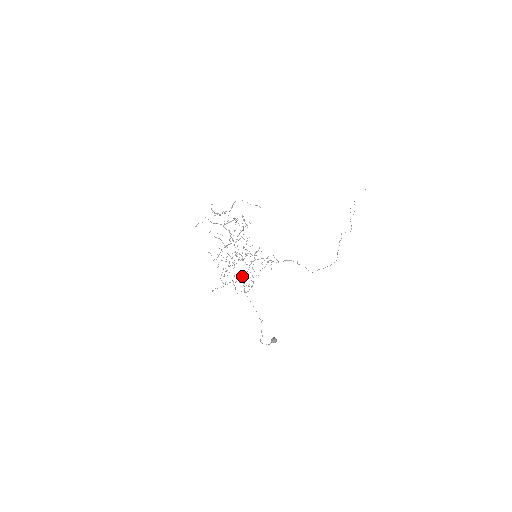
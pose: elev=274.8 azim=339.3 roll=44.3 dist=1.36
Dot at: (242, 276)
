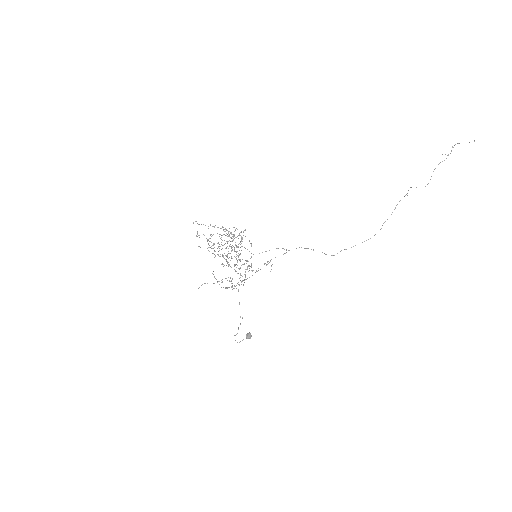
Dot at: (227, 287)
